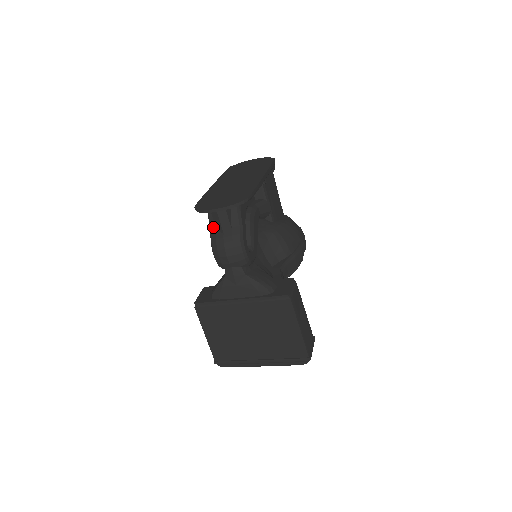
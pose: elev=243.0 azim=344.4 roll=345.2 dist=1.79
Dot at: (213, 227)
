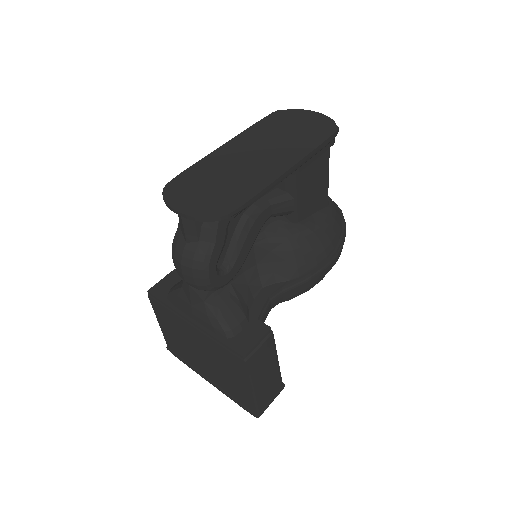
Dot at: occluded
